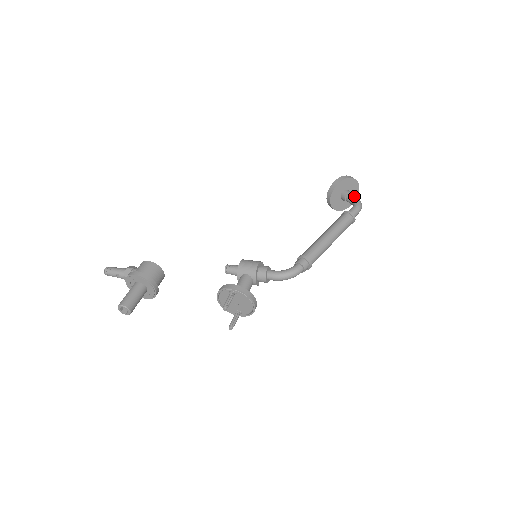
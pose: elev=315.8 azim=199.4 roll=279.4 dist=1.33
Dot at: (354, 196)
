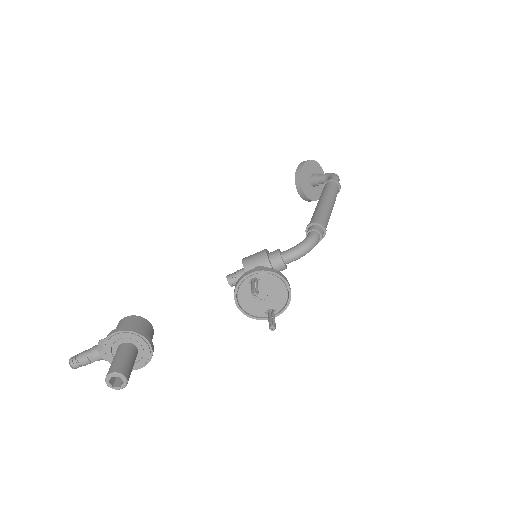
Dot at: occluded
